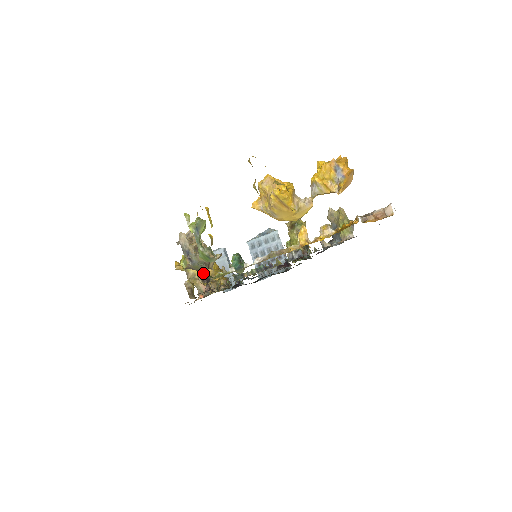
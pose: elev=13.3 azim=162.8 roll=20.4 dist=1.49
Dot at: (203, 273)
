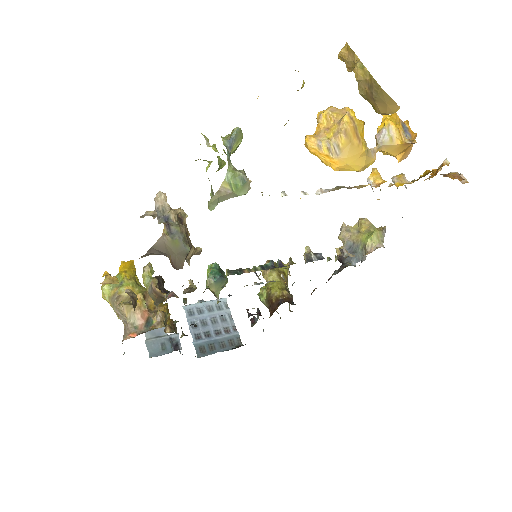
Dot at: (178, 259)
